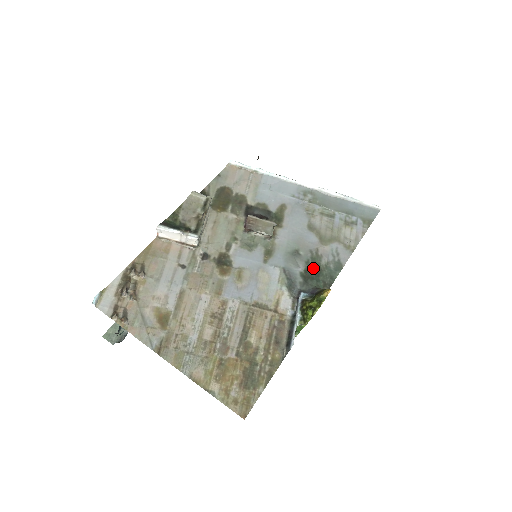
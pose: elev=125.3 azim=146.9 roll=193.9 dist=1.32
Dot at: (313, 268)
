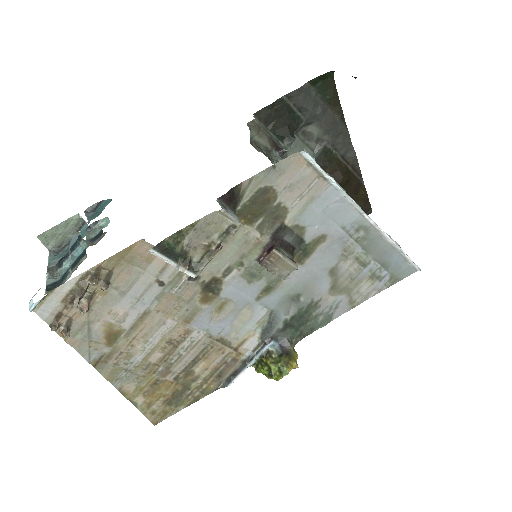
Dot at: (302, 316)
